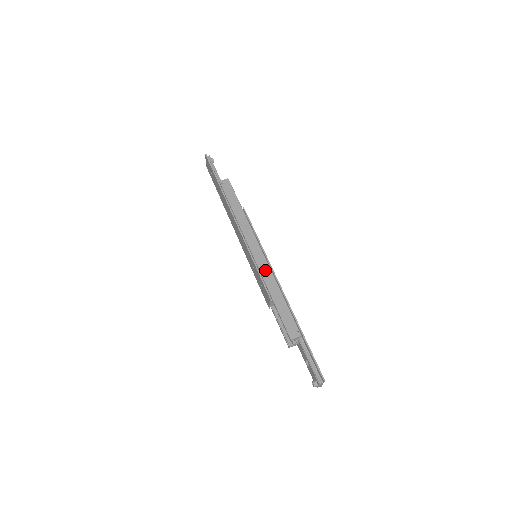
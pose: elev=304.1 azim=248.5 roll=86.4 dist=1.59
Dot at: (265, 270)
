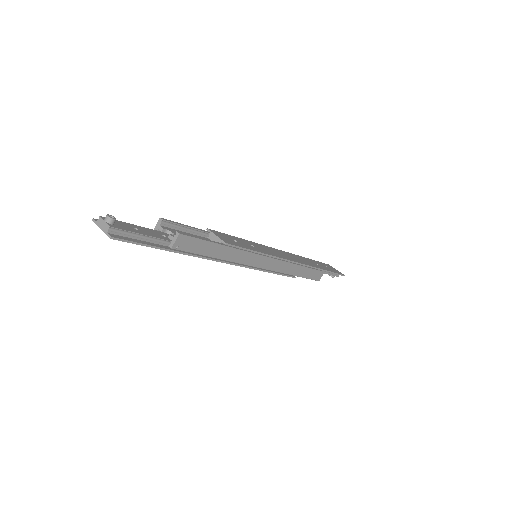
Dot at: (281, 267)
